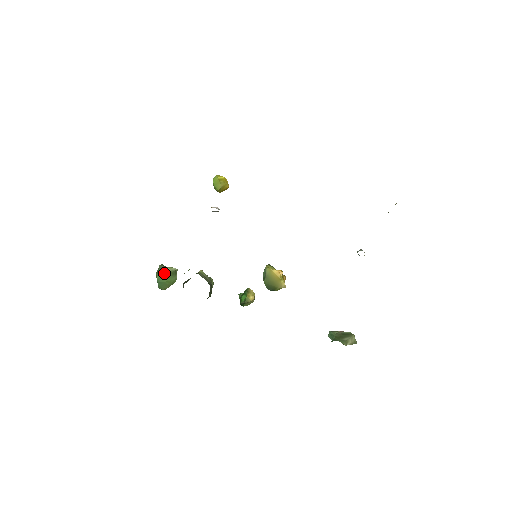
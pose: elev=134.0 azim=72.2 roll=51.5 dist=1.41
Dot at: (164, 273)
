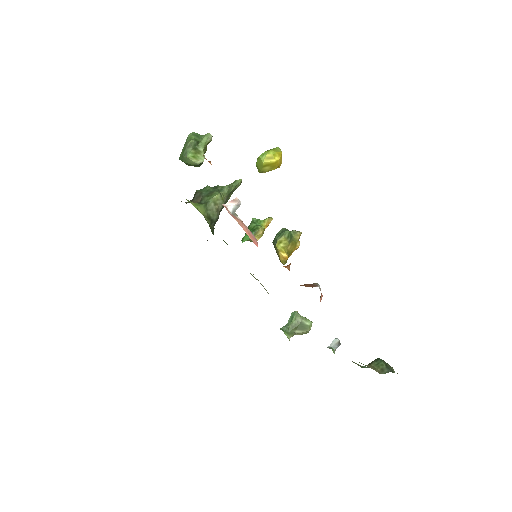
Dot at: (186, 162)
